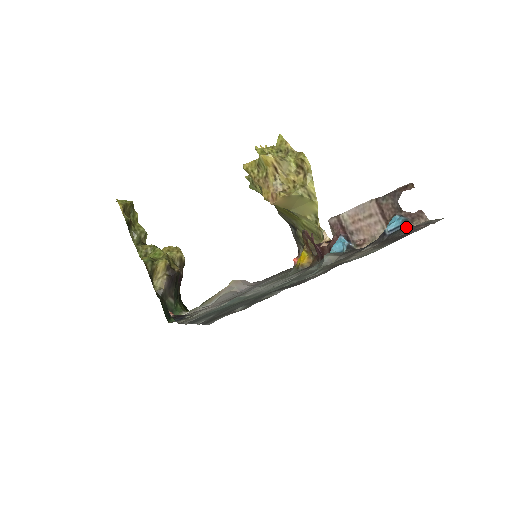
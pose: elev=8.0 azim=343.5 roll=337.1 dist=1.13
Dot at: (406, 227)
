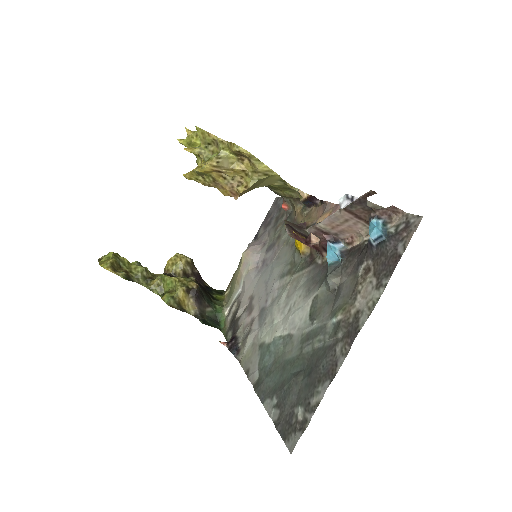
Dot at: (389, 238)
